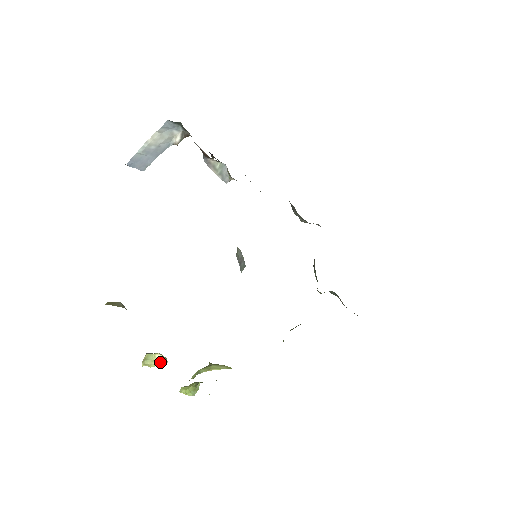
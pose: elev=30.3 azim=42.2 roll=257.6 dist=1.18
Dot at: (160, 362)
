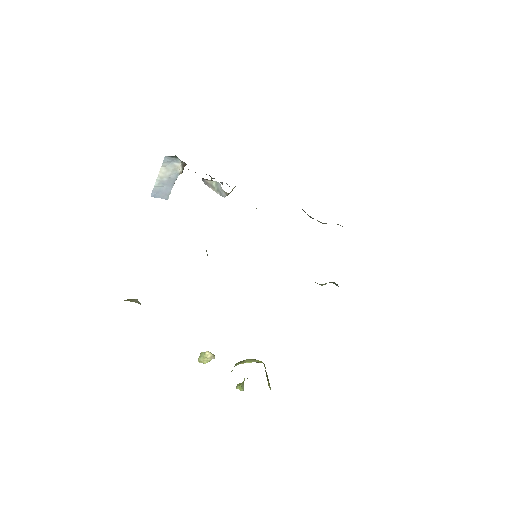
Dot at: (209, 358)
